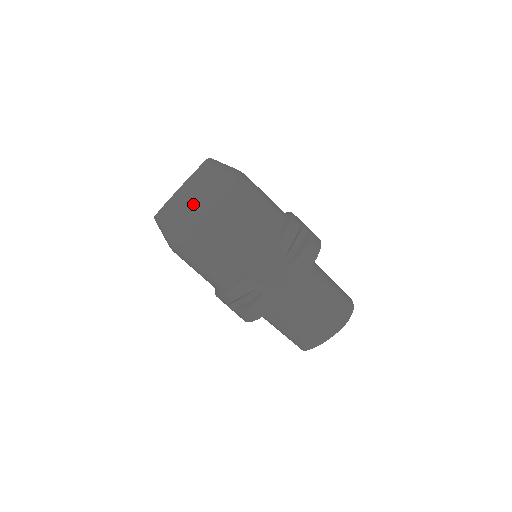
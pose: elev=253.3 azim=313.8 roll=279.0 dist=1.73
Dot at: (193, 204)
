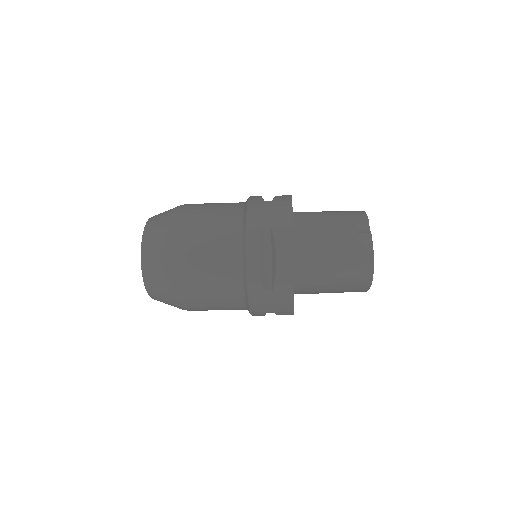
Dot at: (164, 297)
